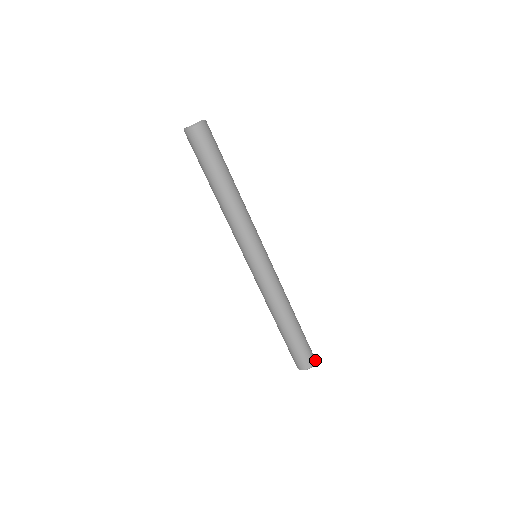
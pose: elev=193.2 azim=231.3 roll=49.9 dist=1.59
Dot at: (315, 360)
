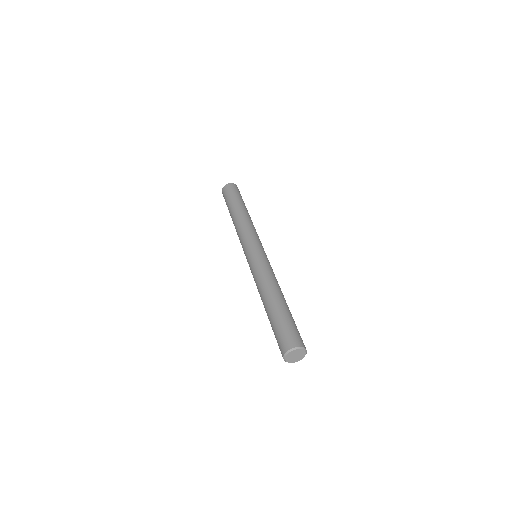
Dot at: (304, 347)
